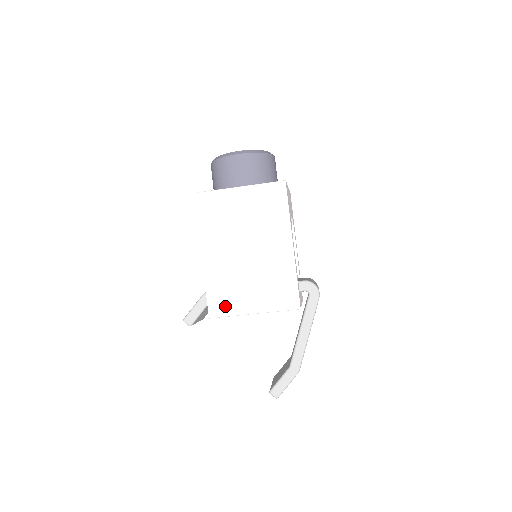
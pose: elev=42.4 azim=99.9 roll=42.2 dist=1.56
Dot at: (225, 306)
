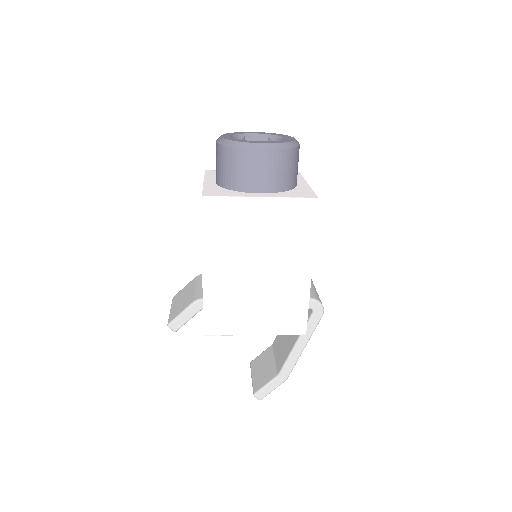
Dot at: (223, 326)
